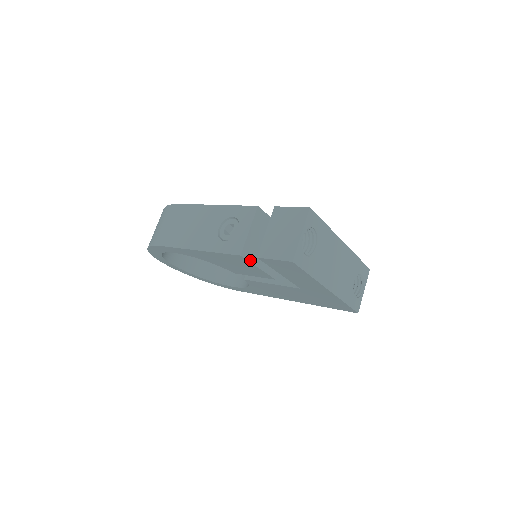
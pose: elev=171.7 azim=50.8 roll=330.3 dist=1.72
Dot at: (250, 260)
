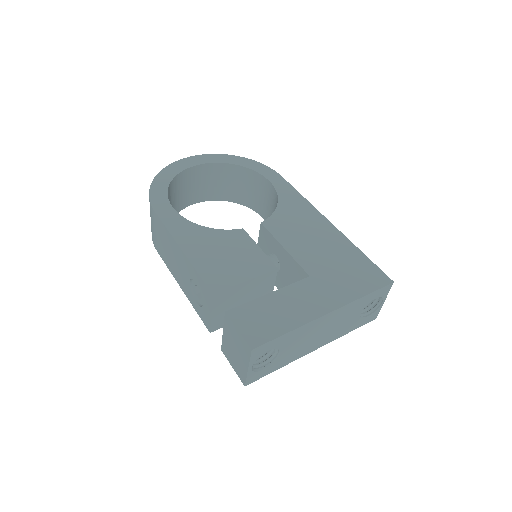
Dot at: occluded
